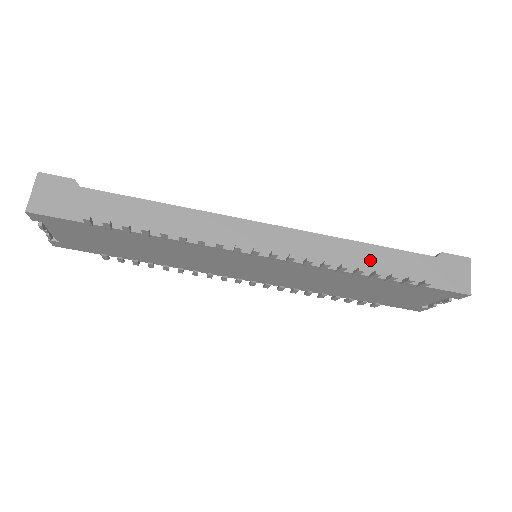
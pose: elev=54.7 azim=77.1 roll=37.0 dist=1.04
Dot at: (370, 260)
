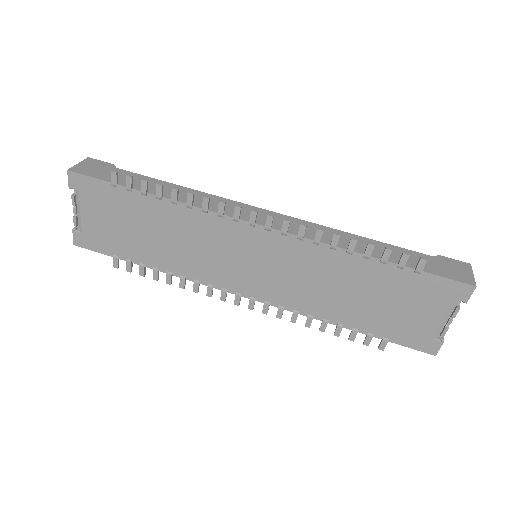
Dot at: (365, 246)
